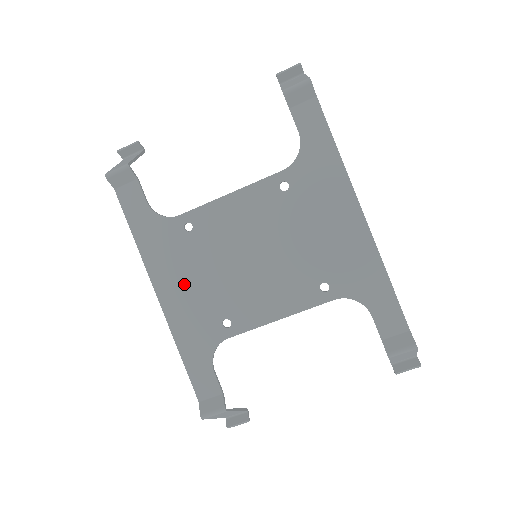
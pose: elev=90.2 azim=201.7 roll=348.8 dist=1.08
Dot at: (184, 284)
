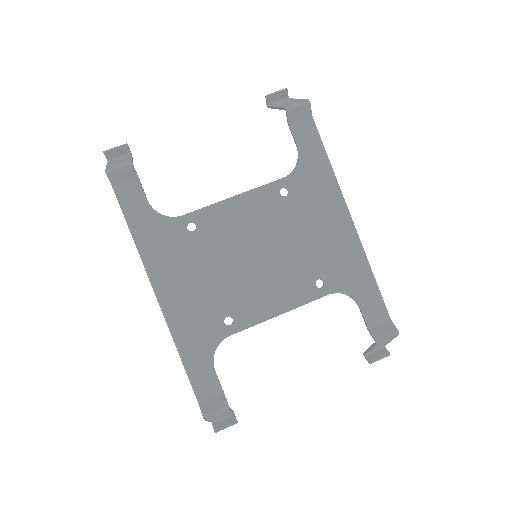
Dot at: (186, 283)
